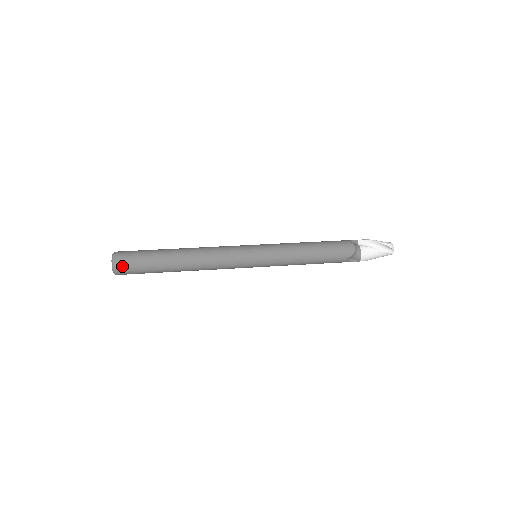
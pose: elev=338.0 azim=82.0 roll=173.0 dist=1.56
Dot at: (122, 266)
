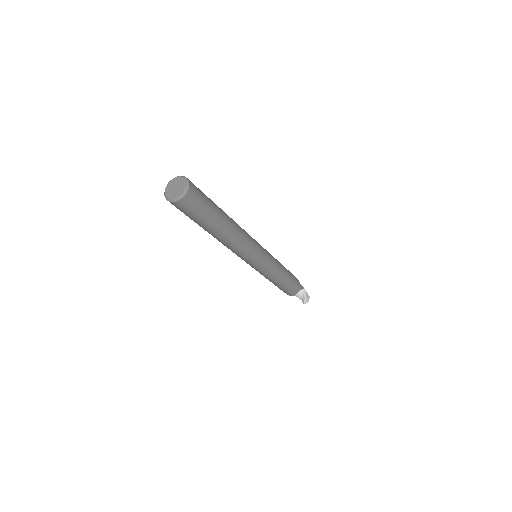
Dot at: occluded
